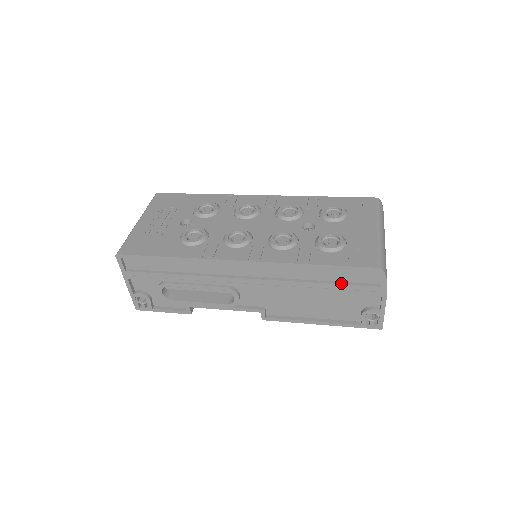
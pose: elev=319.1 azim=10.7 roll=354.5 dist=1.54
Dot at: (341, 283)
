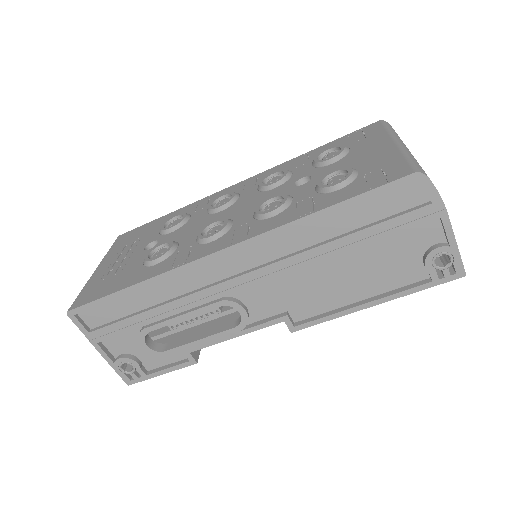
Dot at: (373, 224)
